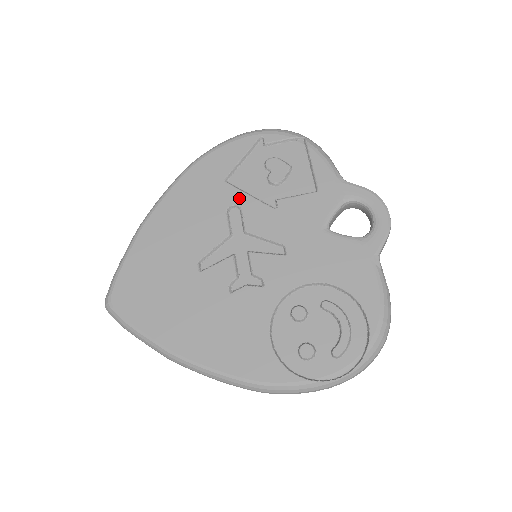
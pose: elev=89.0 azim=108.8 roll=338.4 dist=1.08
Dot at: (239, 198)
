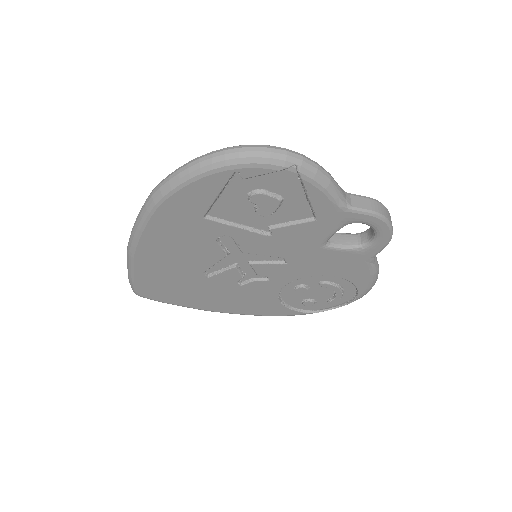
Dot at: (227, 231)
